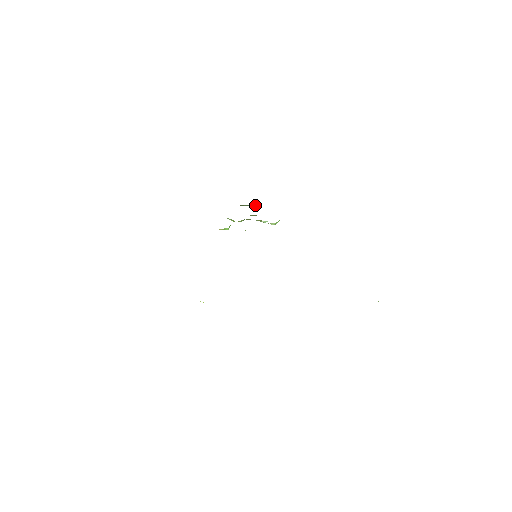
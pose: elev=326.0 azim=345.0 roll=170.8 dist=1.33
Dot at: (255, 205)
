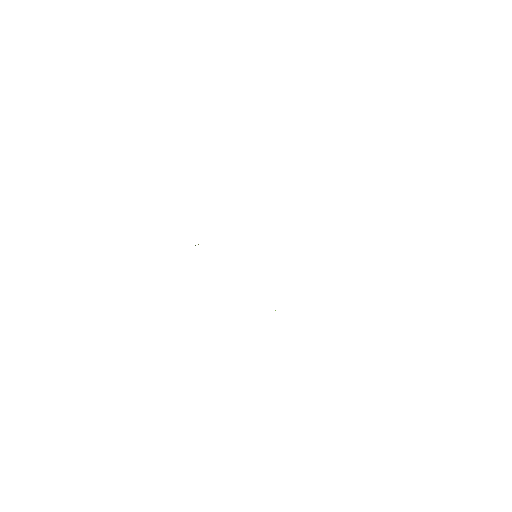
Dot at: occluded
